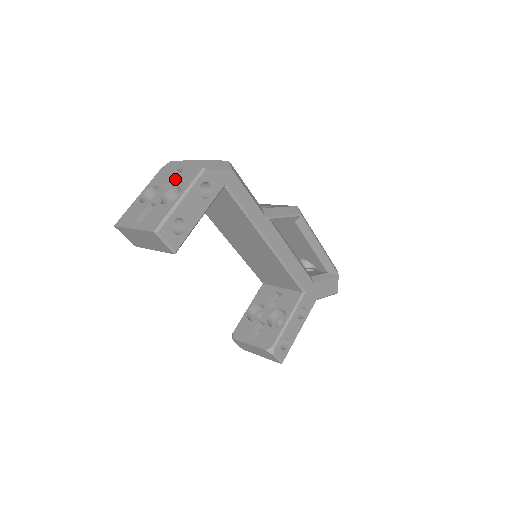
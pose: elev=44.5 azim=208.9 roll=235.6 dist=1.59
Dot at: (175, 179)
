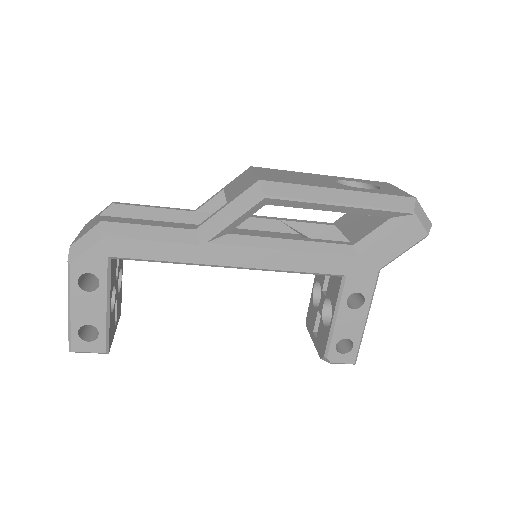
Dot at: occluded
